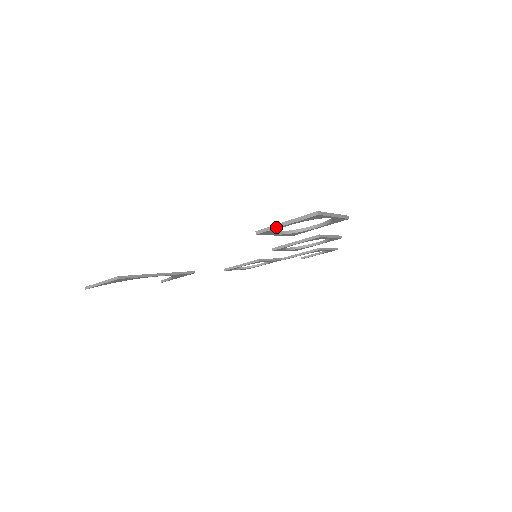
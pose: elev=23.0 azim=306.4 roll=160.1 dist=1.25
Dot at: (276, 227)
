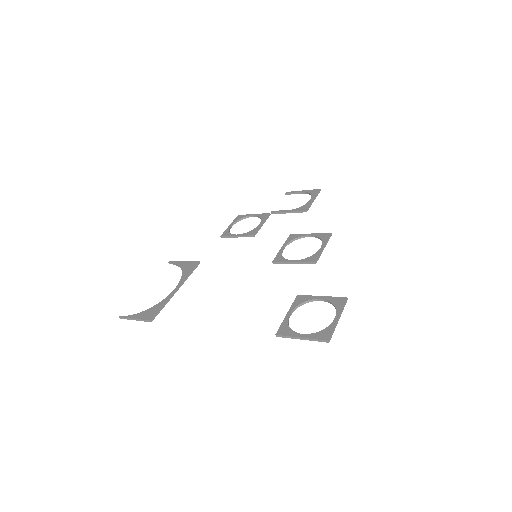
Dot at: (293, 338)
